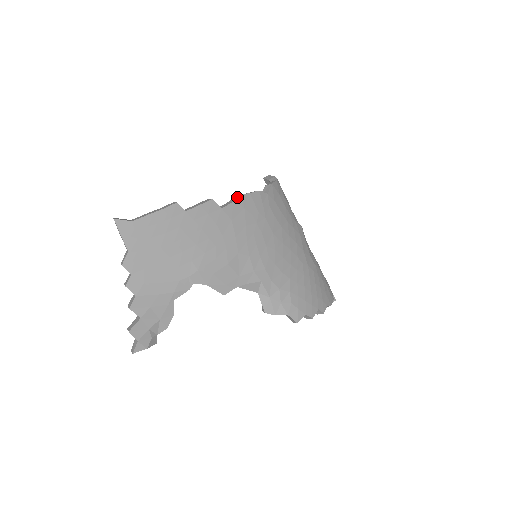
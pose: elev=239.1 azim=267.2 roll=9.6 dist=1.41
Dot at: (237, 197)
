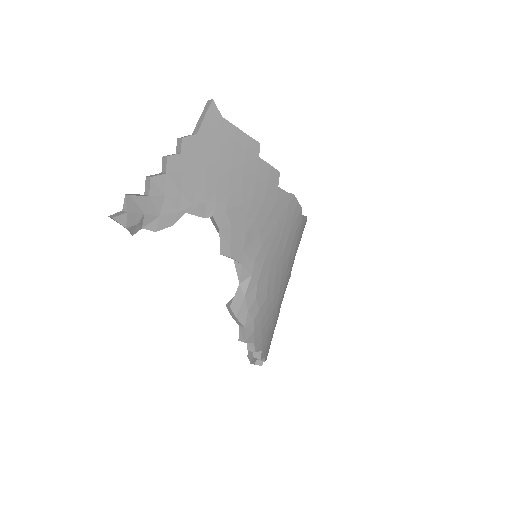
Dot at: (291, 193)
